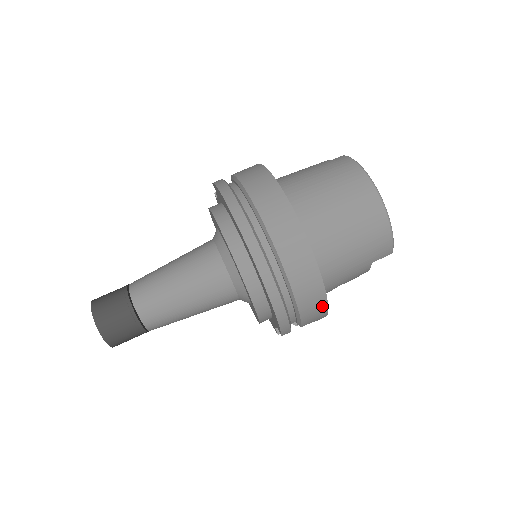
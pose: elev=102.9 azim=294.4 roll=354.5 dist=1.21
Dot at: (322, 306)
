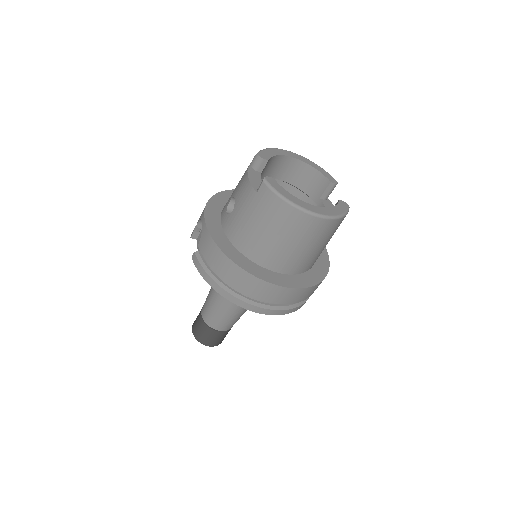
Dot at: occluded
